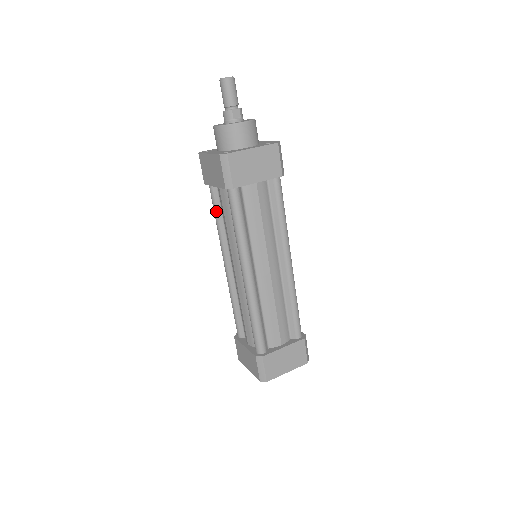
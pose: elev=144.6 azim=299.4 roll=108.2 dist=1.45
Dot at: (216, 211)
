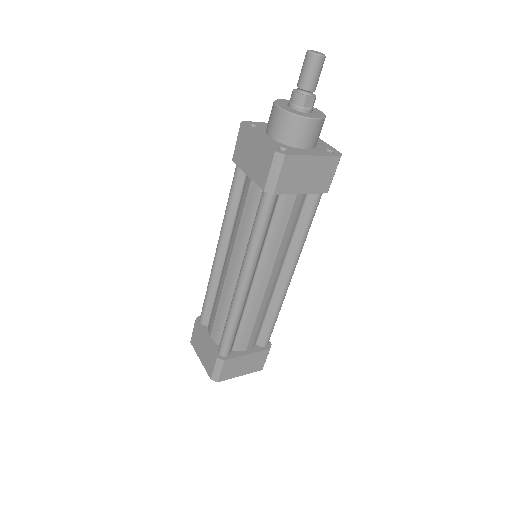
Dot at: (233, 195)
